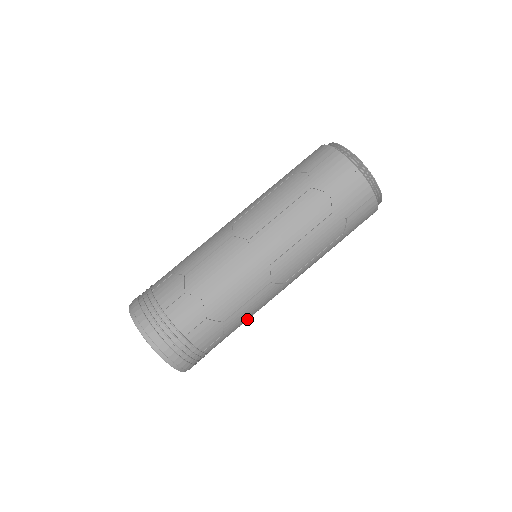
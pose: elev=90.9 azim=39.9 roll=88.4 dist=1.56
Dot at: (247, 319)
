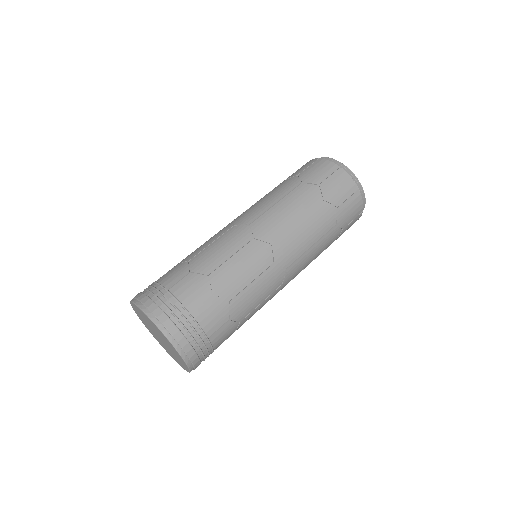
Dot at: (252, 310)
